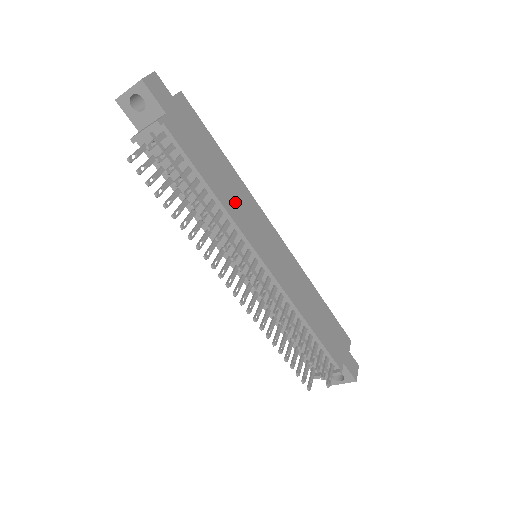
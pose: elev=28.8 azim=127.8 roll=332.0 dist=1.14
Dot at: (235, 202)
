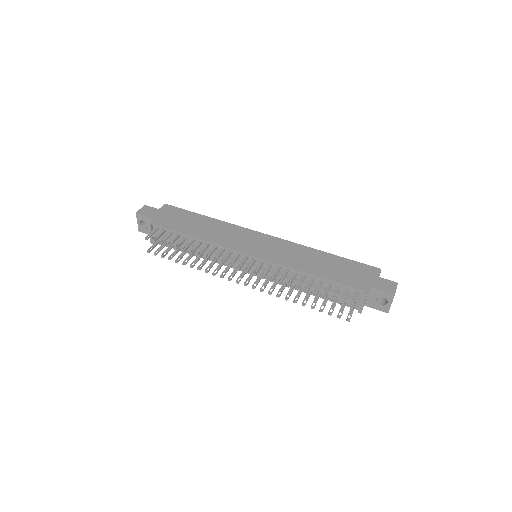
Dot at: (217, 234)
